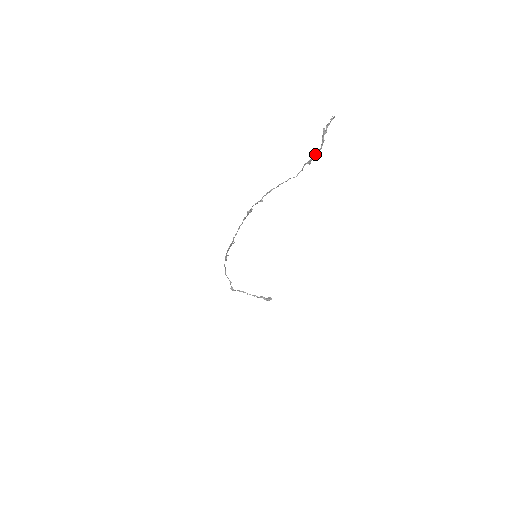
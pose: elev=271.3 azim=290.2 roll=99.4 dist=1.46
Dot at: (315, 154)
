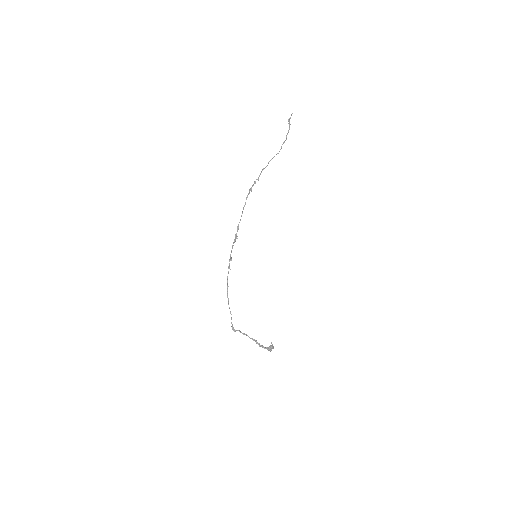
Dot at: occluded
